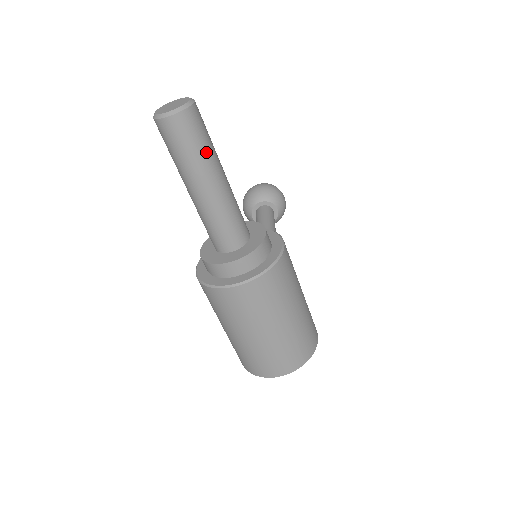
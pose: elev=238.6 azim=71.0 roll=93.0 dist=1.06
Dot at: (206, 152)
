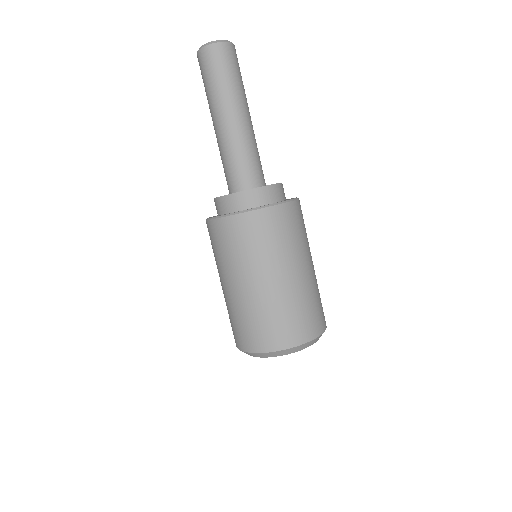
Dot at: (240, 85)
